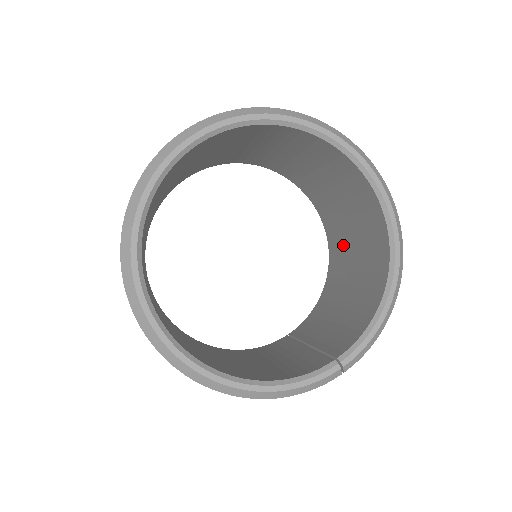
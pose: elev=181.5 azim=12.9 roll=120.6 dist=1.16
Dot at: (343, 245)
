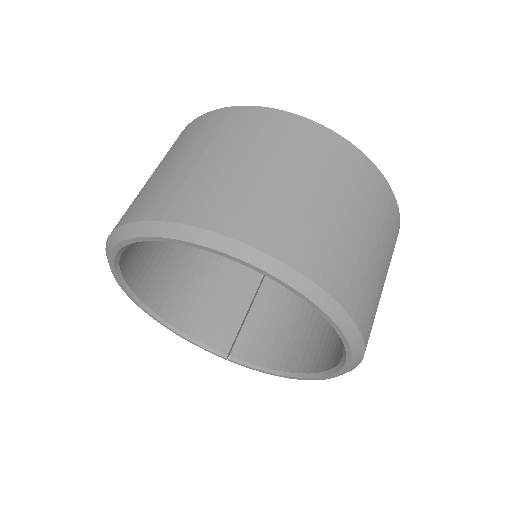
Dot at: occluded
